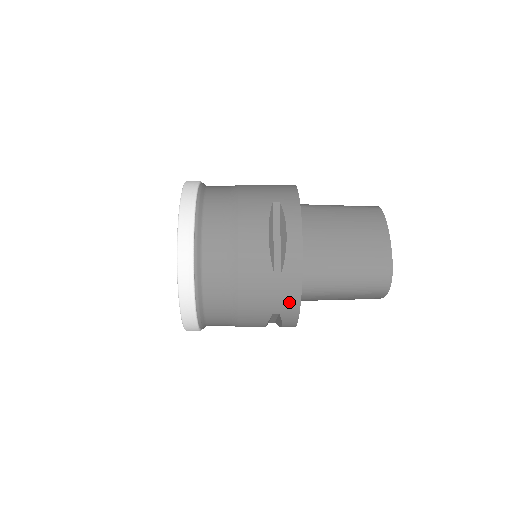
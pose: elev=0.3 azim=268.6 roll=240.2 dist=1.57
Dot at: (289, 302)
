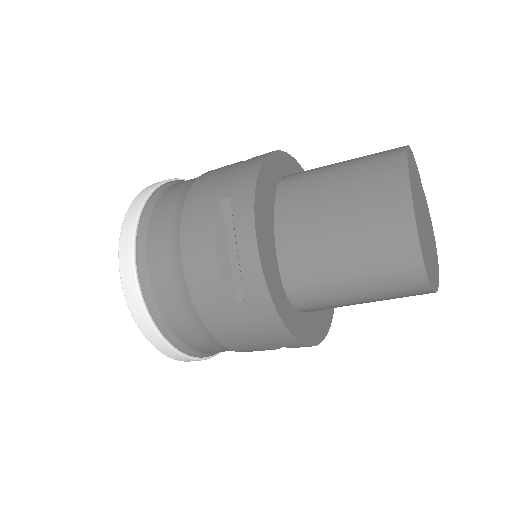
Dot at: (274, 332)
